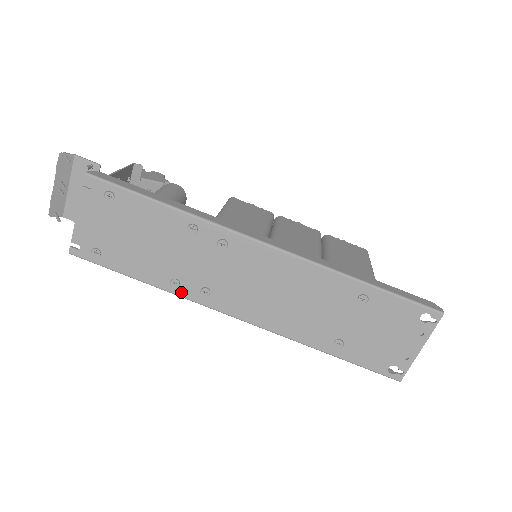
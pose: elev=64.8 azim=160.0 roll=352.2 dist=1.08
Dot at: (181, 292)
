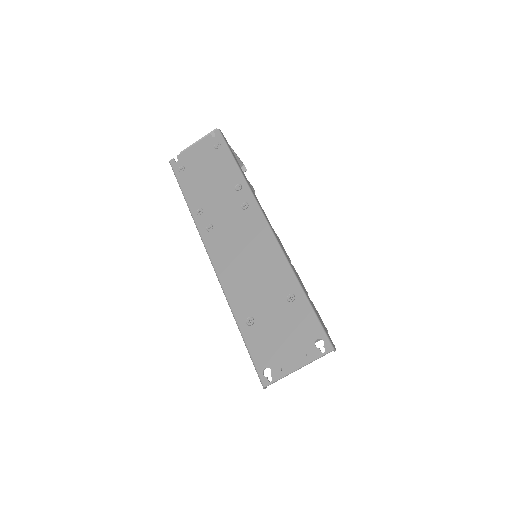
Dot at: (198, 219)
